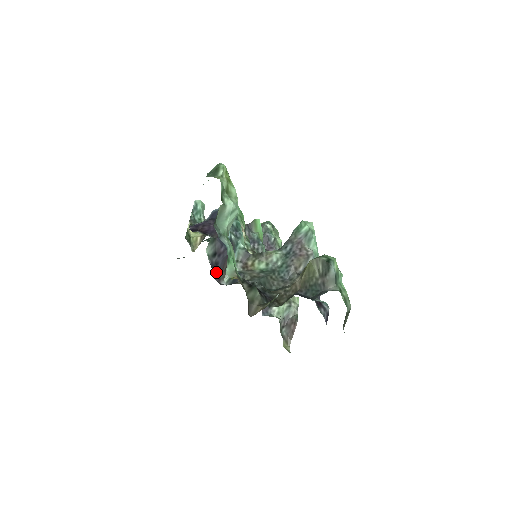
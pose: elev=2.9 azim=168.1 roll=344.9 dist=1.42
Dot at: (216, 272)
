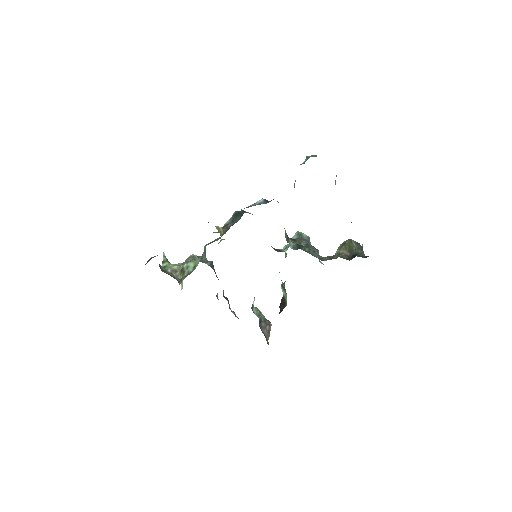
Dot at: occluded
